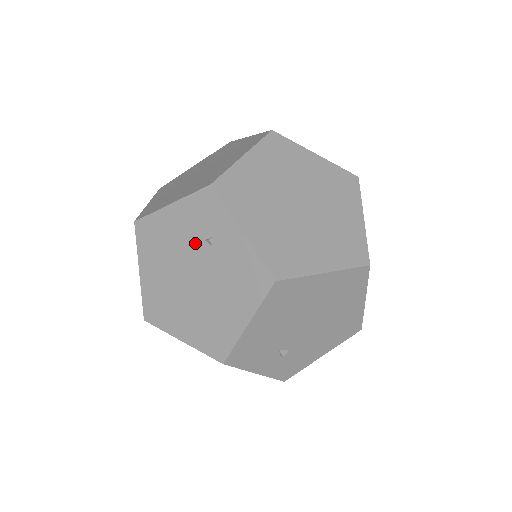
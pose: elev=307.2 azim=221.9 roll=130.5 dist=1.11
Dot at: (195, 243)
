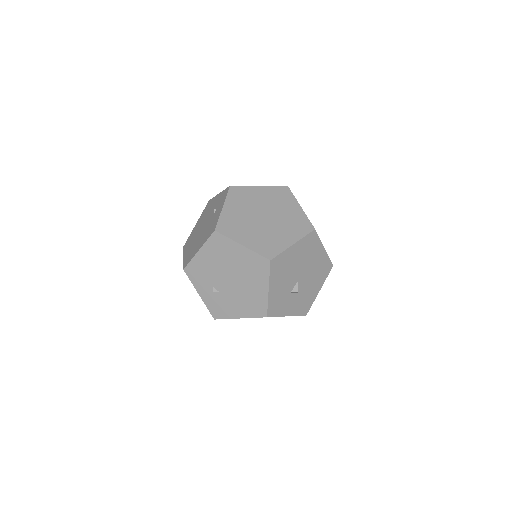
Dot at: (212, 211)
